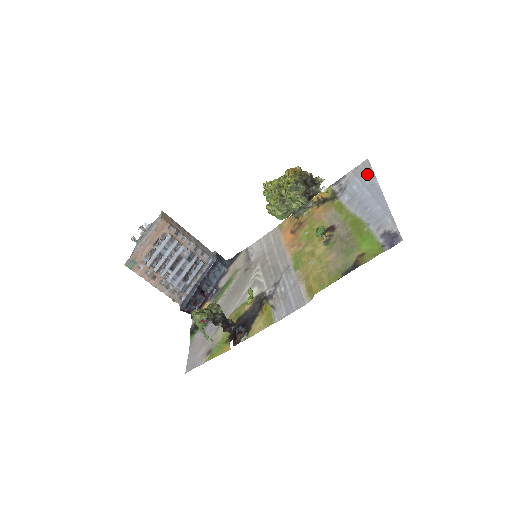
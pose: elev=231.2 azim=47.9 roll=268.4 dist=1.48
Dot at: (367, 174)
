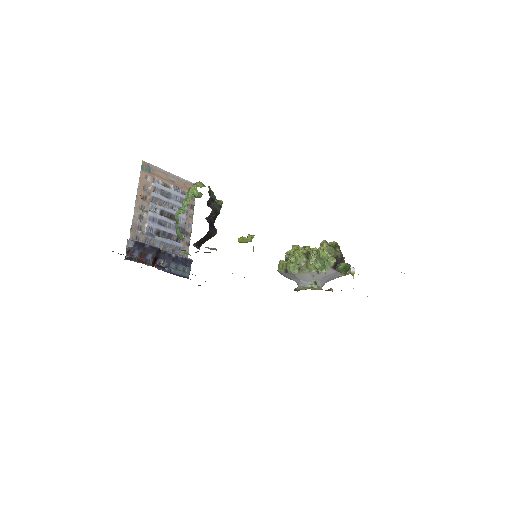
Dot at: occluded
